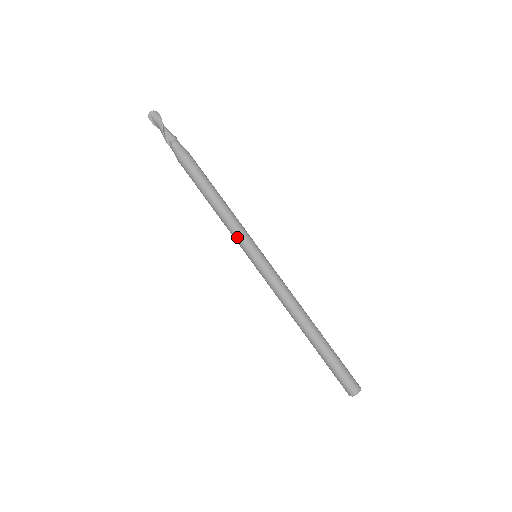
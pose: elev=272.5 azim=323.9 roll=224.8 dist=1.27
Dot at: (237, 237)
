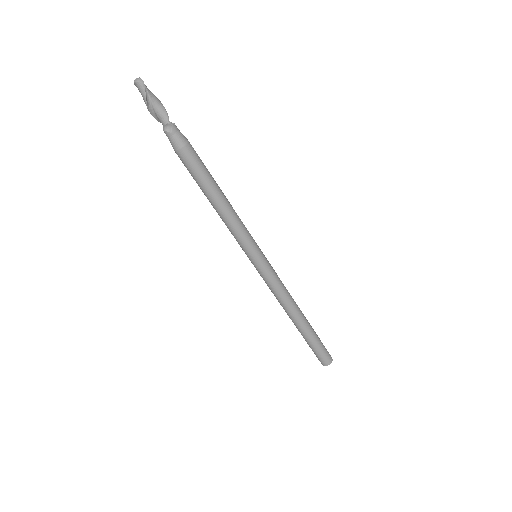
Dot at: (235, 238)
